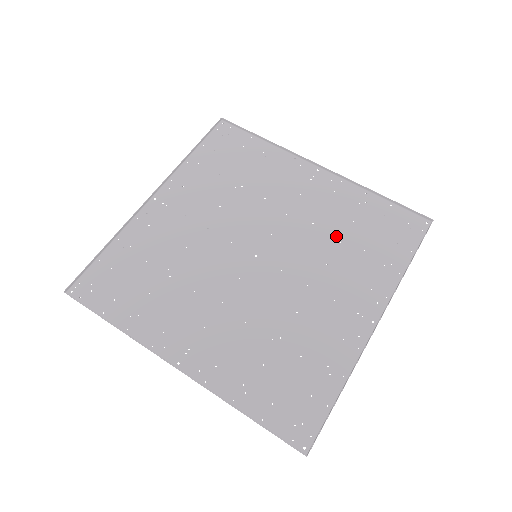
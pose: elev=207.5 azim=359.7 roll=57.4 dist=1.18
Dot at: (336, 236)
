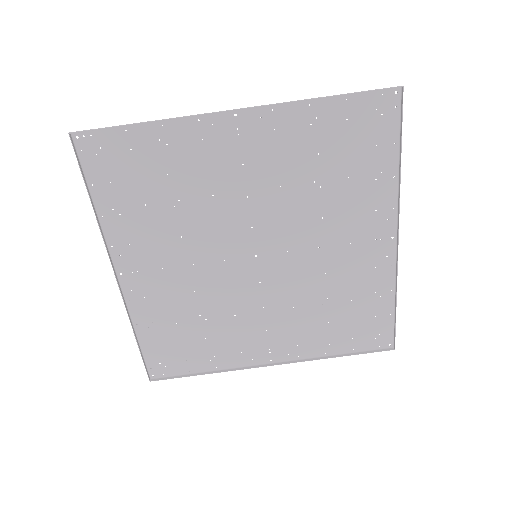
Dot at: (326, 297)
